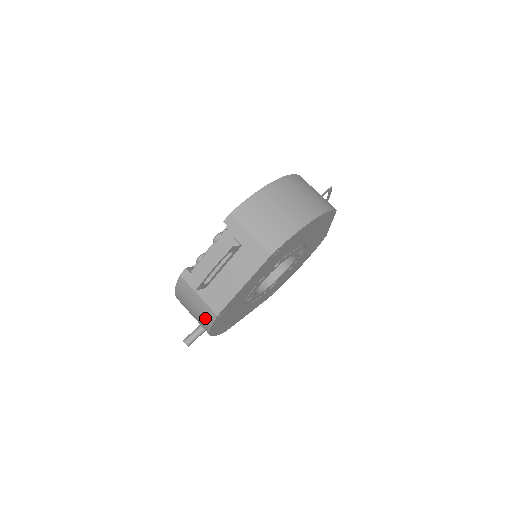
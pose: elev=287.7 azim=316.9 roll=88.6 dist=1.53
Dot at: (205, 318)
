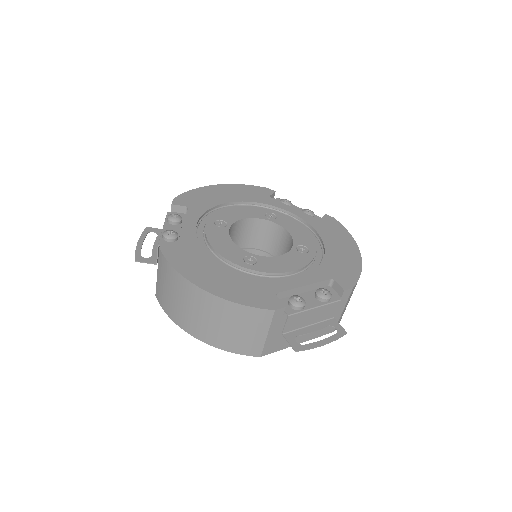
Dot at: occluded
